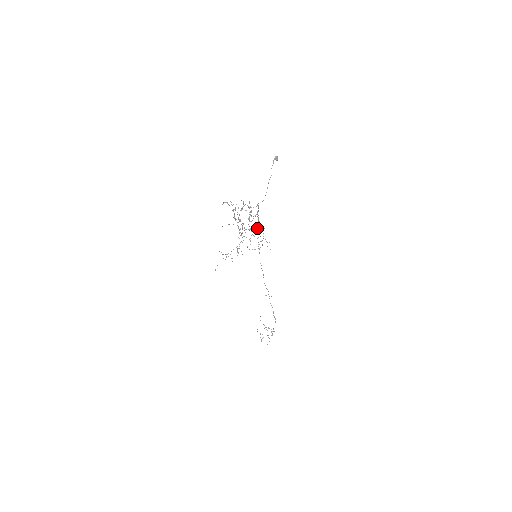
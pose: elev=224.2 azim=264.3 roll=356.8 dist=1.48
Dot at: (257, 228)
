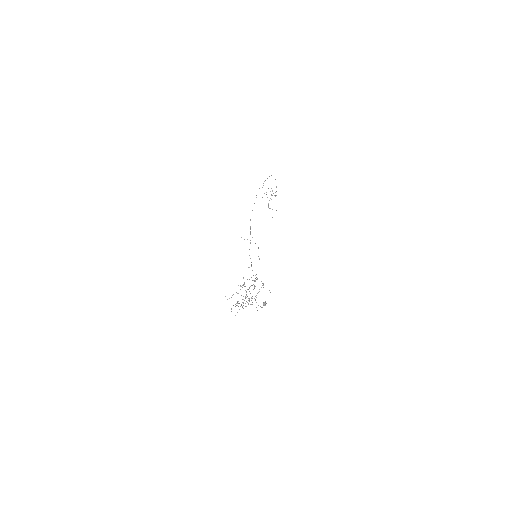
Dot at: (250, 227)
